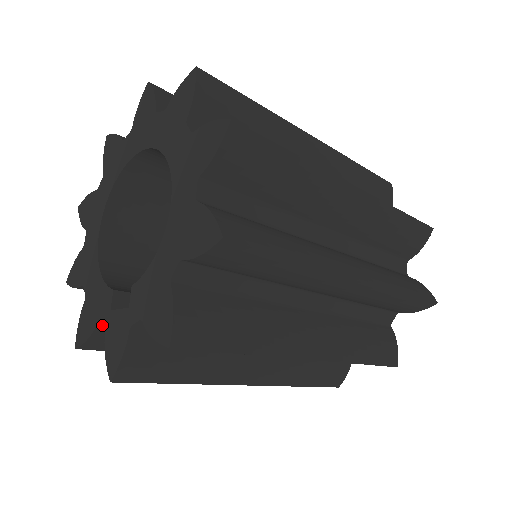
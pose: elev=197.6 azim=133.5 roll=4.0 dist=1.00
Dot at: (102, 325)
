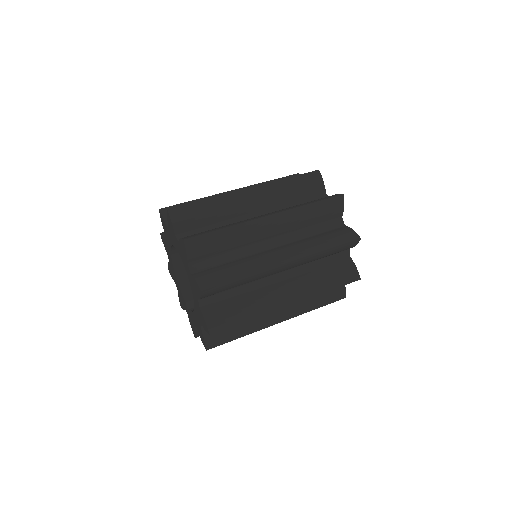
Dot at: occluded
